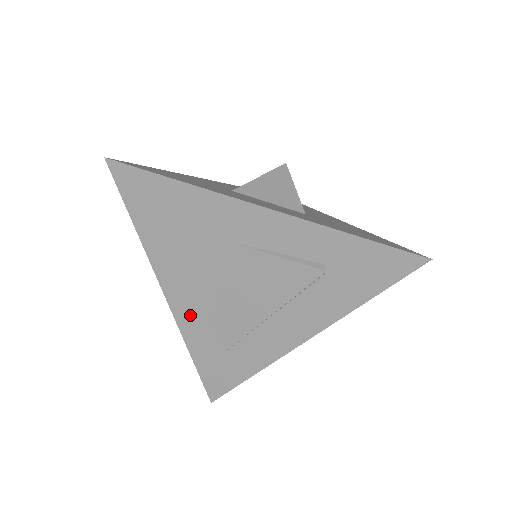
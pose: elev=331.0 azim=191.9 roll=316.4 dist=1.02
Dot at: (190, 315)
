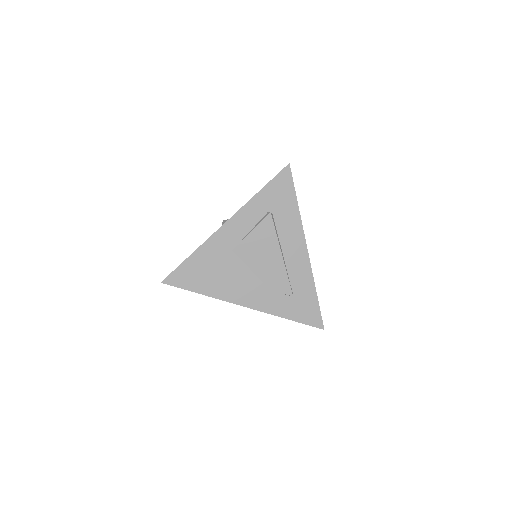
Dot at: (262, 301)
